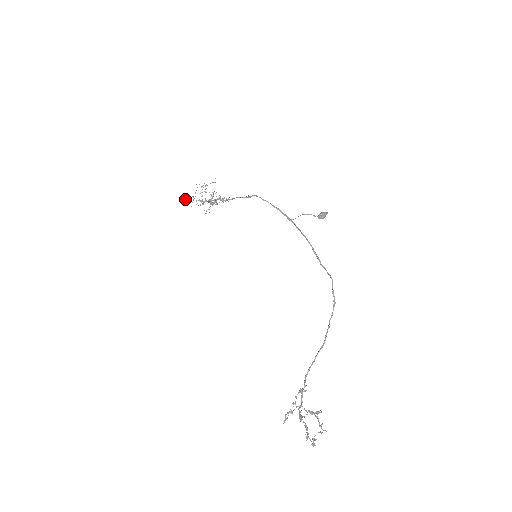
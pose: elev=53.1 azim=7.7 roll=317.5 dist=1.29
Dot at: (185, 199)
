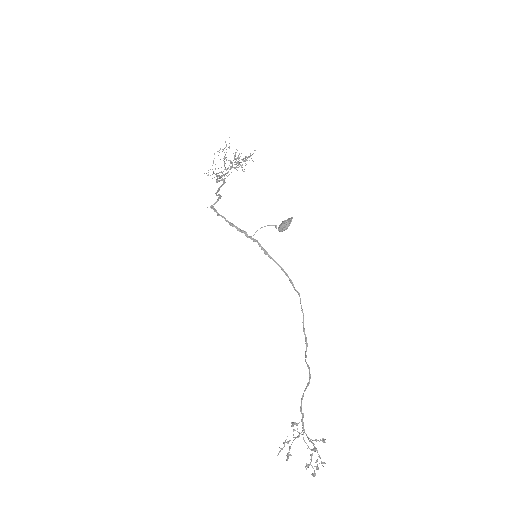
Dot at: (208, 172)
